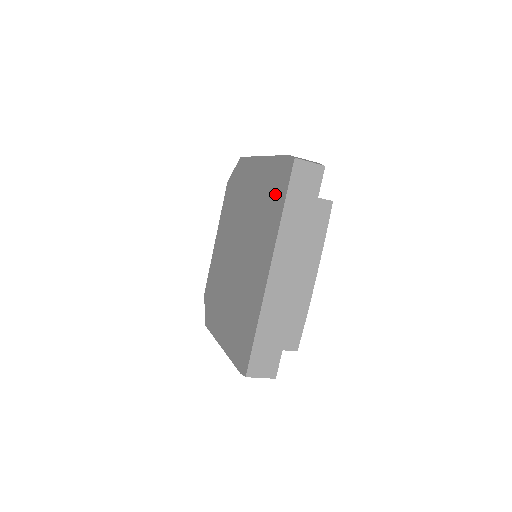
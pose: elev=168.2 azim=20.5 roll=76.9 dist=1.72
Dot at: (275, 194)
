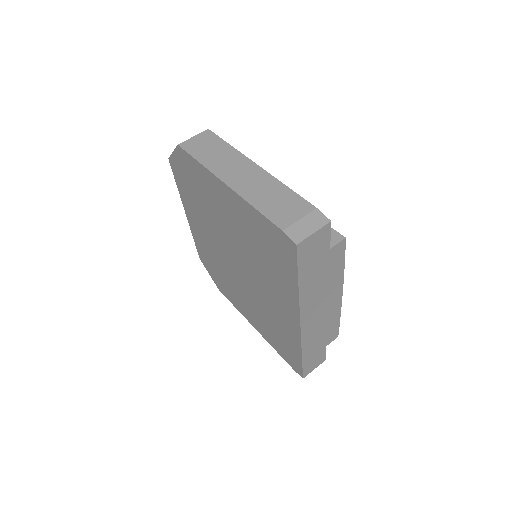
Dot at: (276, 257)
